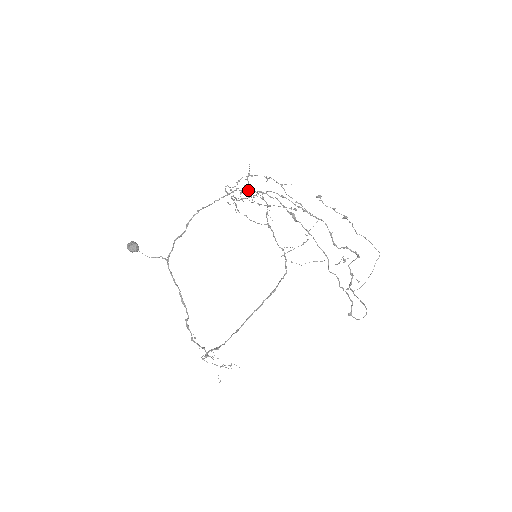
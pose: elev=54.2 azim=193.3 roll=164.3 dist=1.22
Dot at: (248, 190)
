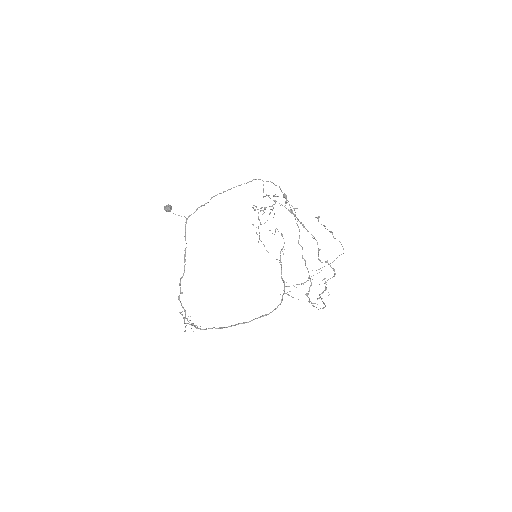
Dot at: (262, 180)
